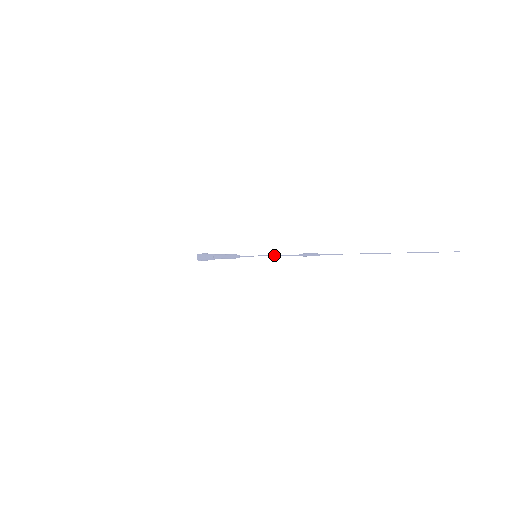
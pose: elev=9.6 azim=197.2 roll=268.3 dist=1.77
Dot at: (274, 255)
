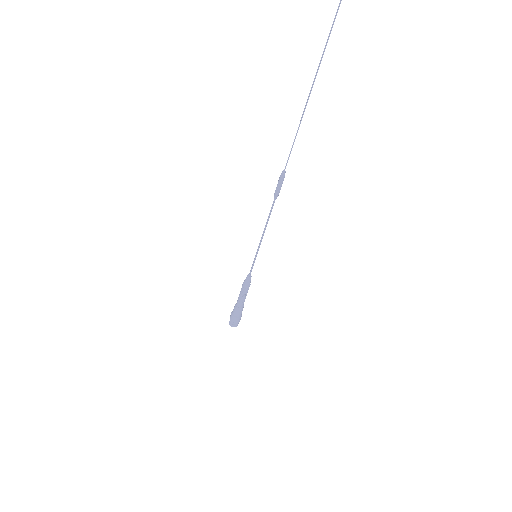
Dot at: (263, 232)
